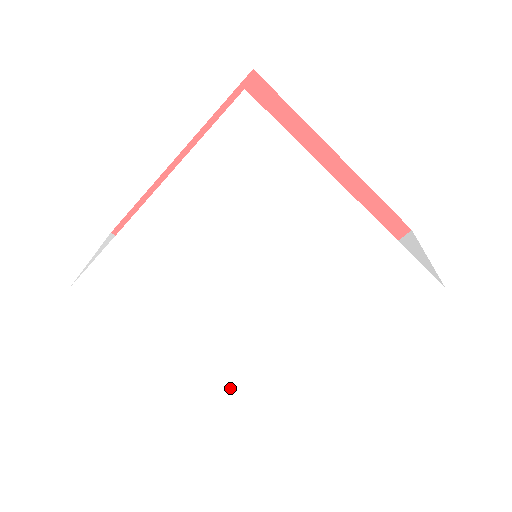
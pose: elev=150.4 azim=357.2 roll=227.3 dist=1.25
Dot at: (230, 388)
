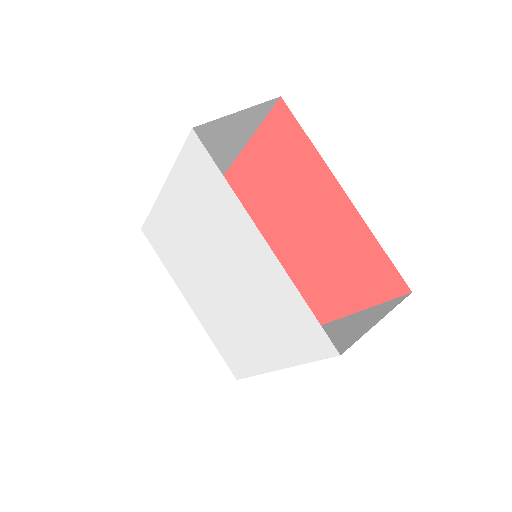
Dot at: (219, 347)
